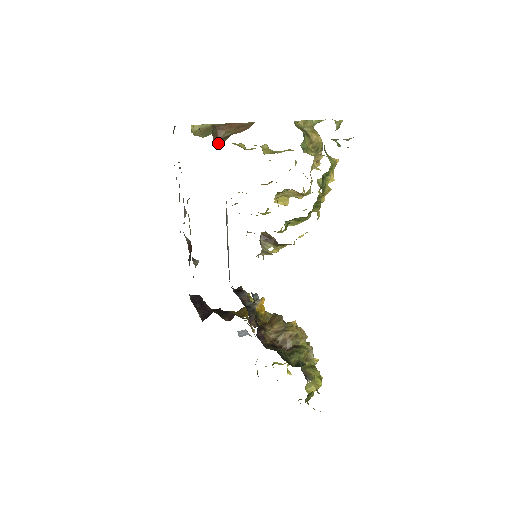
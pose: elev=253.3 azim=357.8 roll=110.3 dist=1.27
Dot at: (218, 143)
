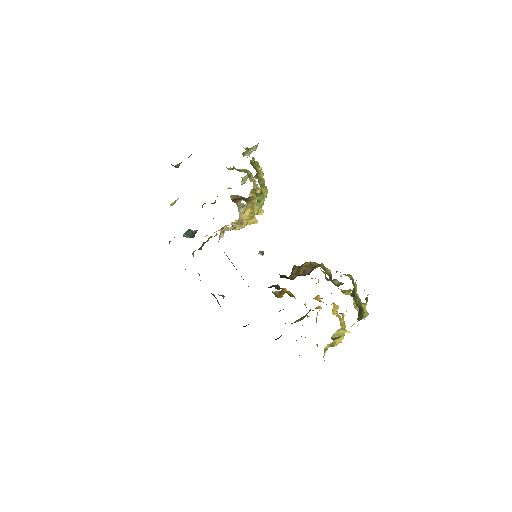
Dot at: (177, 167)
